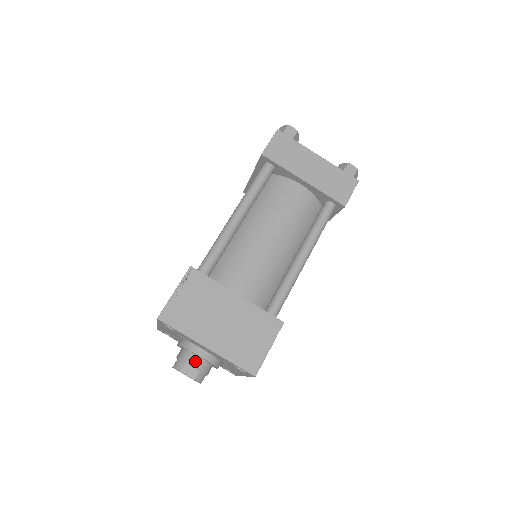
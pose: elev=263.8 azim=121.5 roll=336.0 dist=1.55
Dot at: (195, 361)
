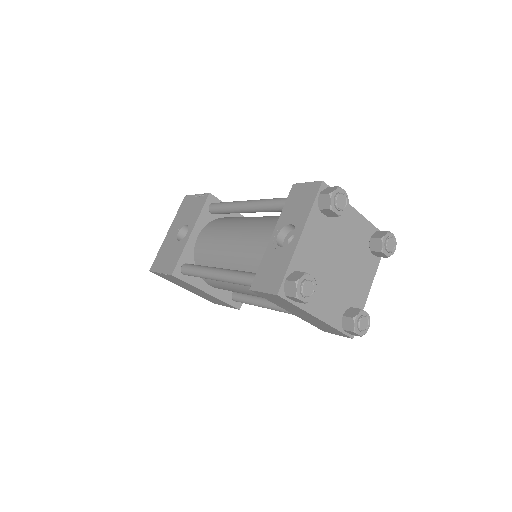
Dot at: occluded
